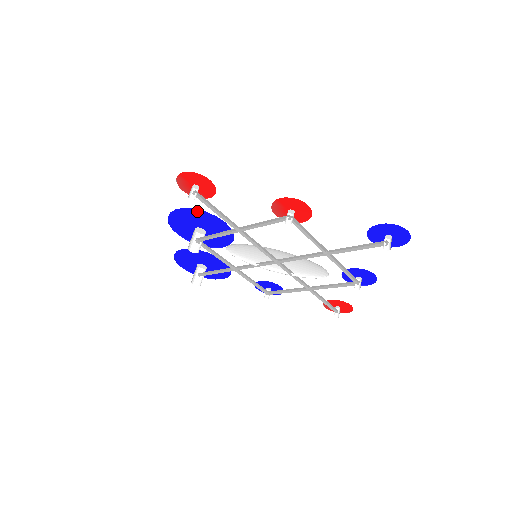
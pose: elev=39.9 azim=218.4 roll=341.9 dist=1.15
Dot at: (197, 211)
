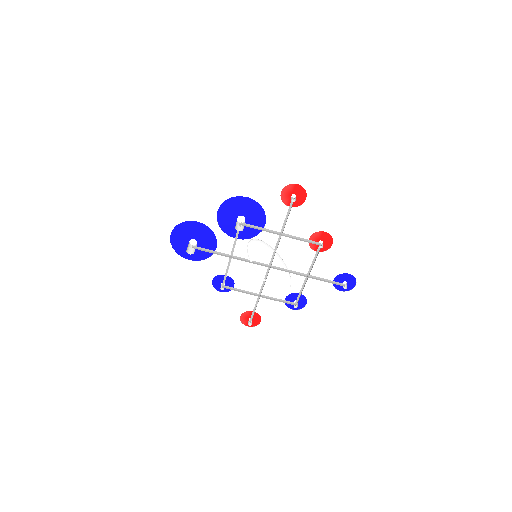
Dot at: (259, 207)
